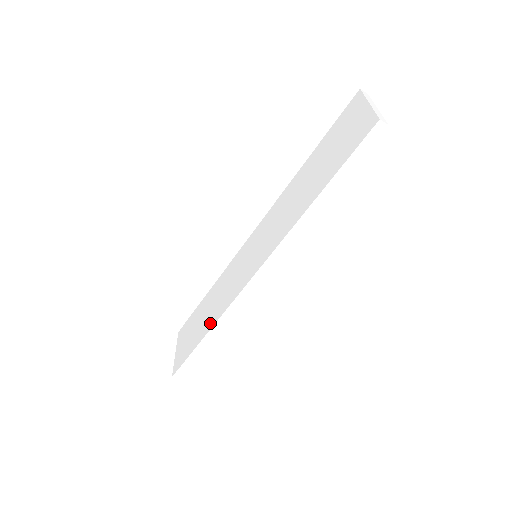
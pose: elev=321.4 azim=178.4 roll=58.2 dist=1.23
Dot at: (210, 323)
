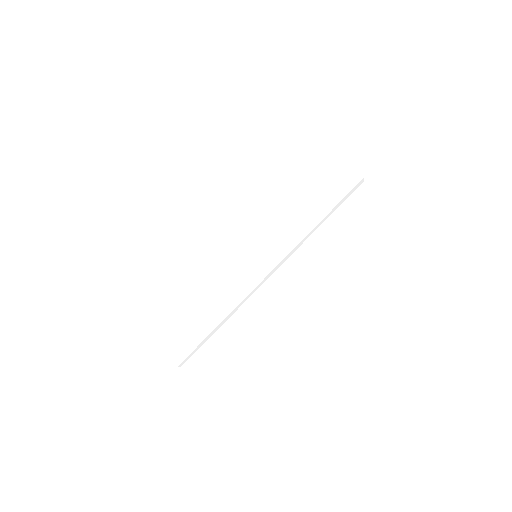
Dot at: (223, 312)
